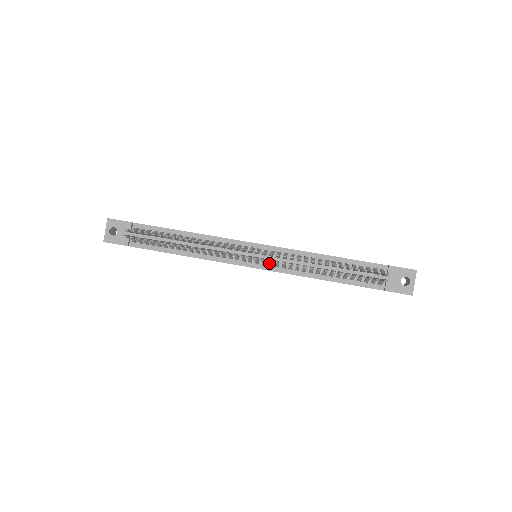
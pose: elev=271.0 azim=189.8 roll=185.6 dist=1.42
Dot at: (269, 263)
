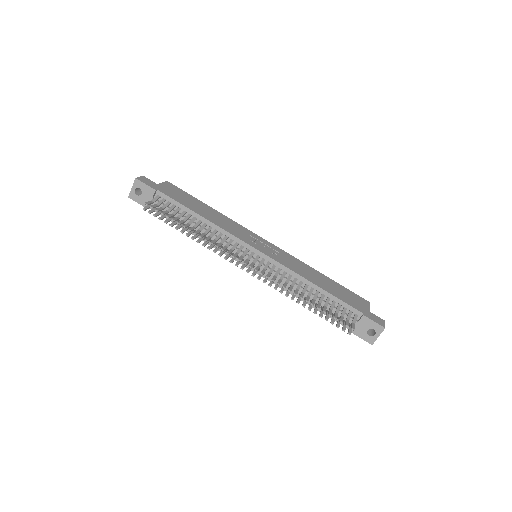
Dot at: occluded
